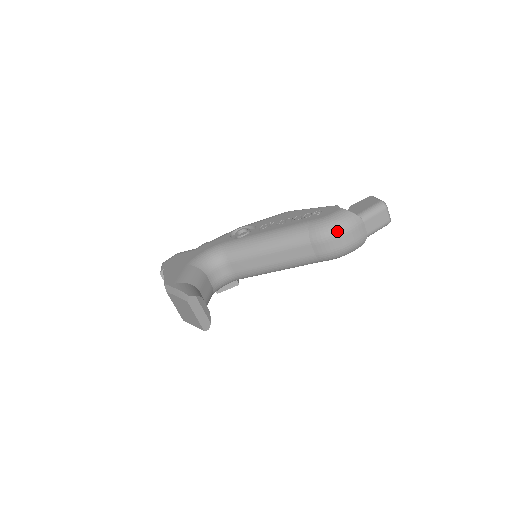
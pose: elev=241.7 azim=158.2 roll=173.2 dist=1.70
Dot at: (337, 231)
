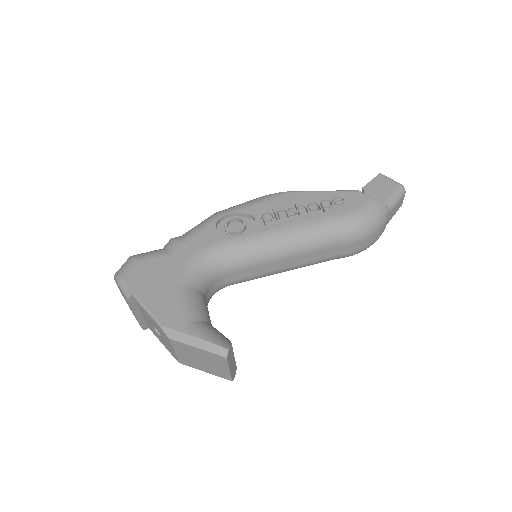
Dot at: (372, 229)
